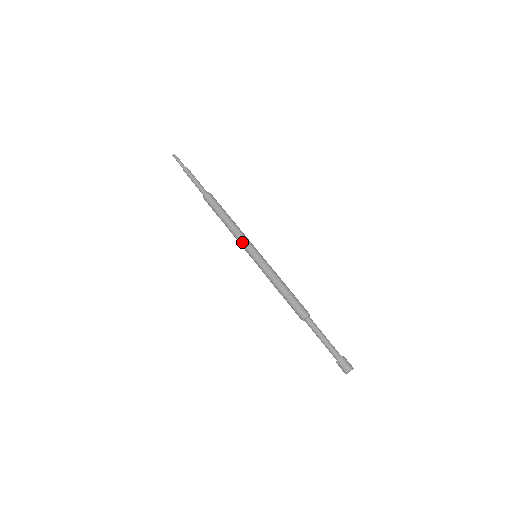
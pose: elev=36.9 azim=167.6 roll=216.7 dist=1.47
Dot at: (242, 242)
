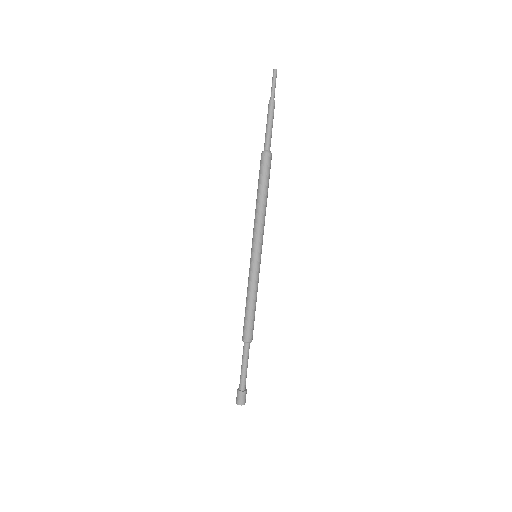
Dot at: (253, 234)
